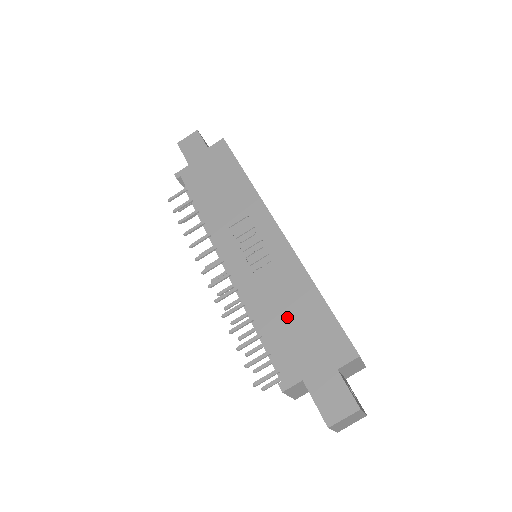
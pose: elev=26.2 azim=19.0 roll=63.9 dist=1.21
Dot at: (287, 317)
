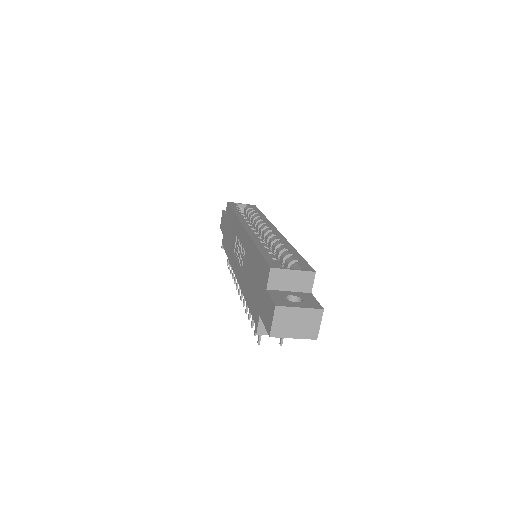
Dot at: (251, 280)
